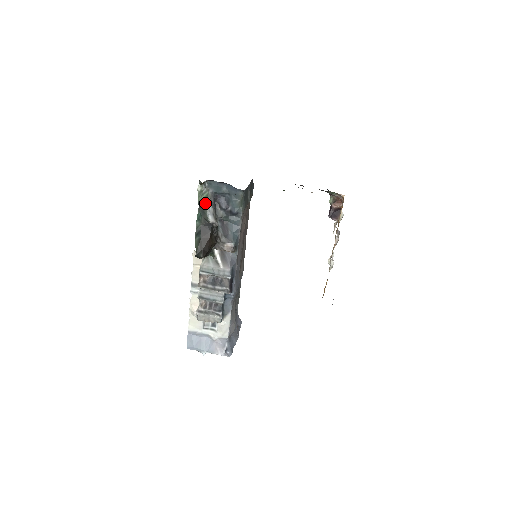
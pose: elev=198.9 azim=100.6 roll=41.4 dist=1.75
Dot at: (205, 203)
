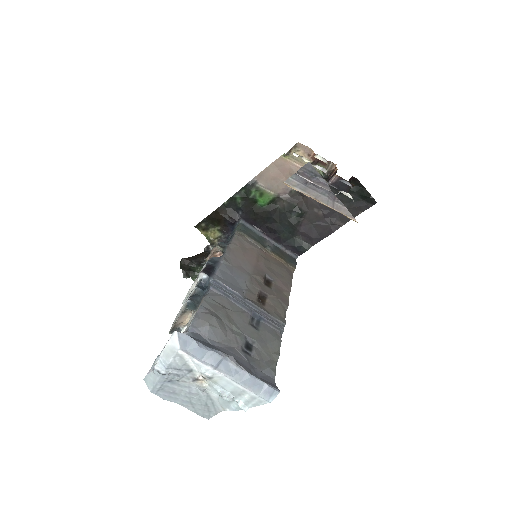
Dot at: occluded
